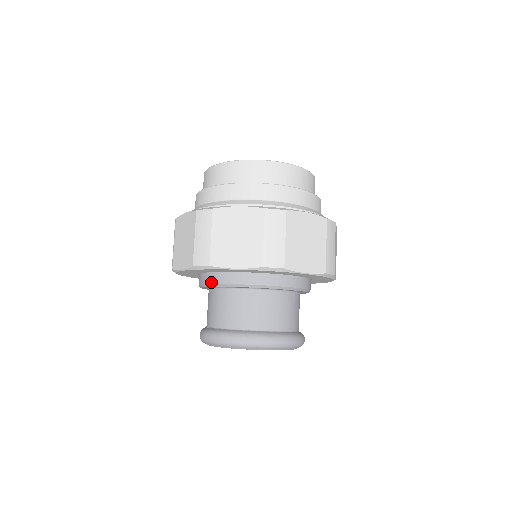
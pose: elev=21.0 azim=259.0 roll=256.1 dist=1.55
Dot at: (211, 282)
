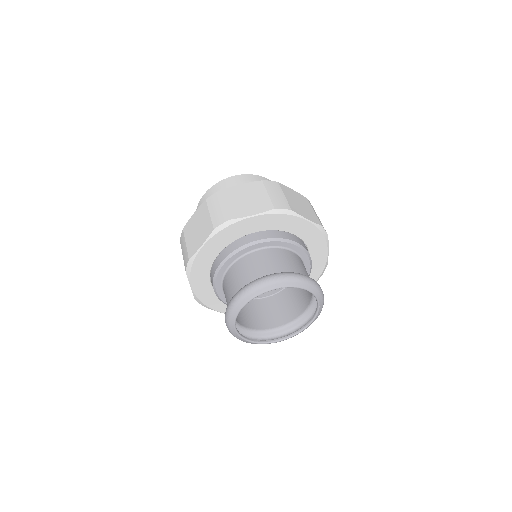
Dot at: (229, 253)
